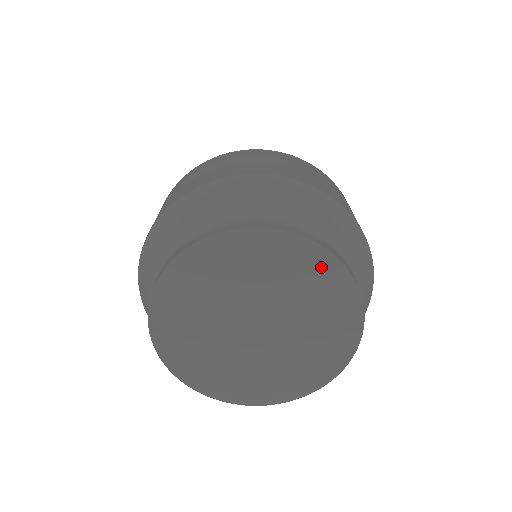
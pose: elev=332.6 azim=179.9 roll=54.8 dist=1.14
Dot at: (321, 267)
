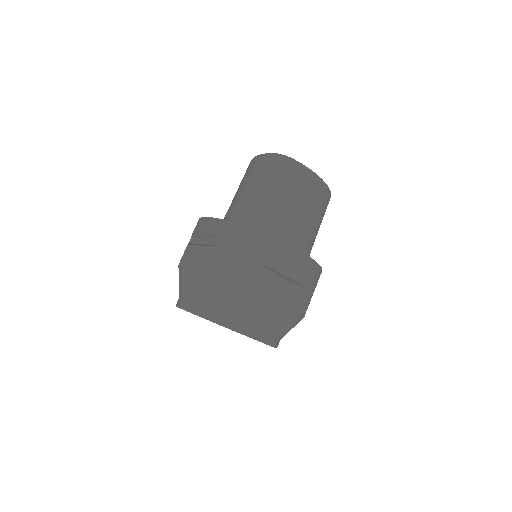
Dot at: occluded
